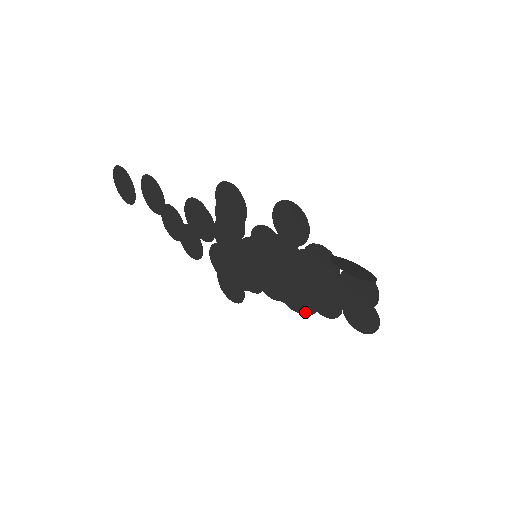
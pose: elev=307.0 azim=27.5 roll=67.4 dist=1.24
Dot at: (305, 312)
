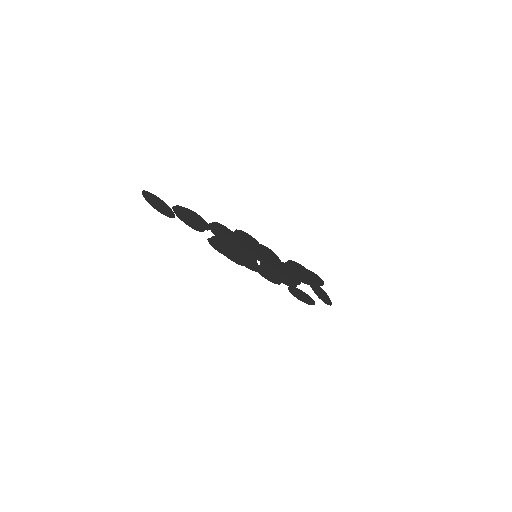
Dot at: occluded
